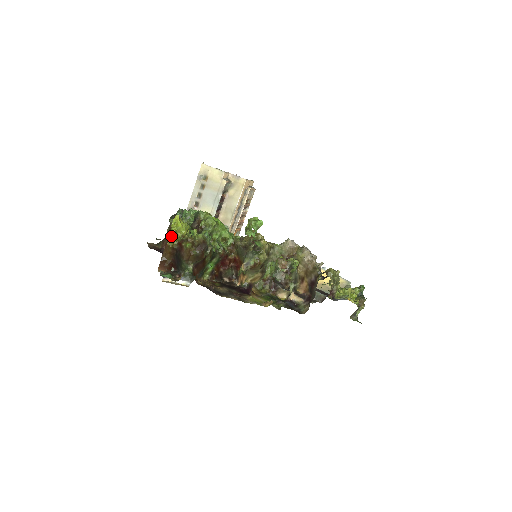
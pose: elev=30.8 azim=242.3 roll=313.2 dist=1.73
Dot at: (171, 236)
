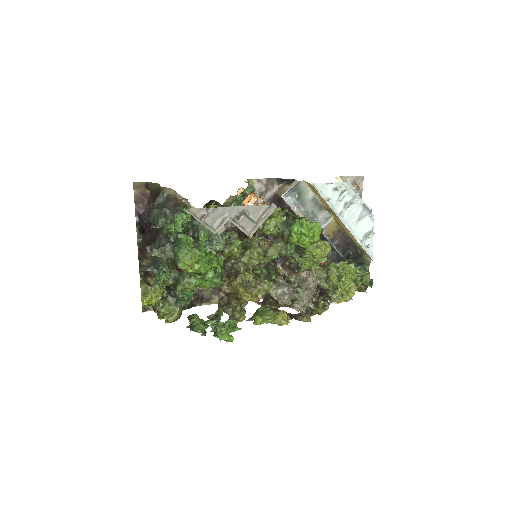
Dot at: (143, 306)
